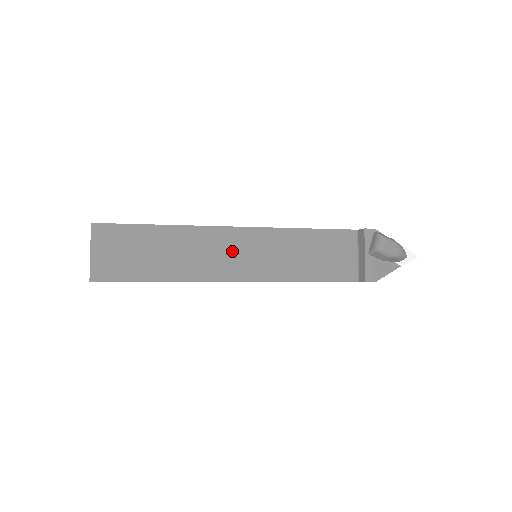
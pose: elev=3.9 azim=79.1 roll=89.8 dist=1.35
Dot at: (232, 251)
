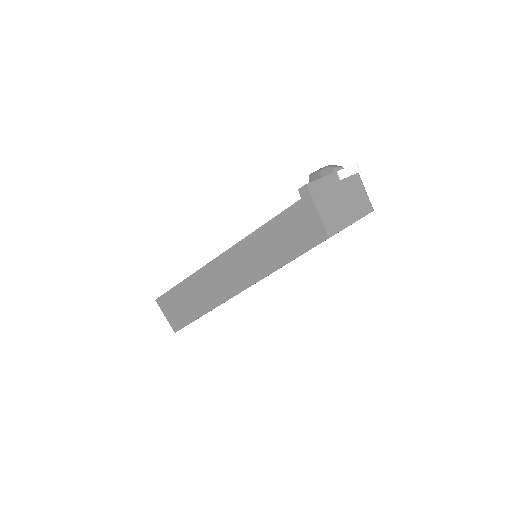
Dot at: occluded
